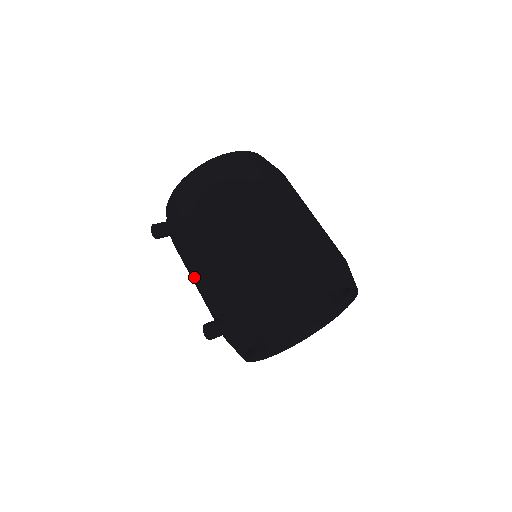
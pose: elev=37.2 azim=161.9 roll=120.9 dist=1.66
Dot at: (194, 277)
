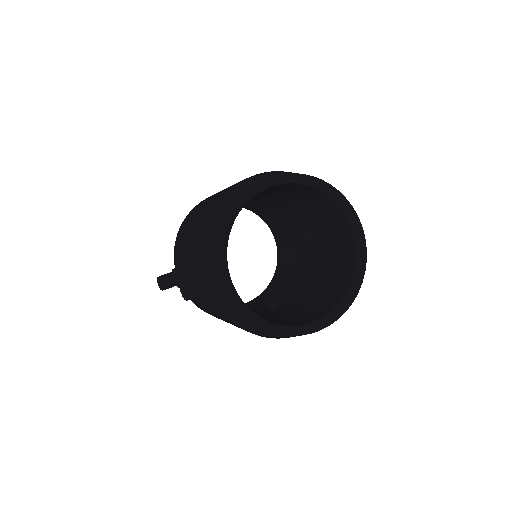
Dot at: occluded
